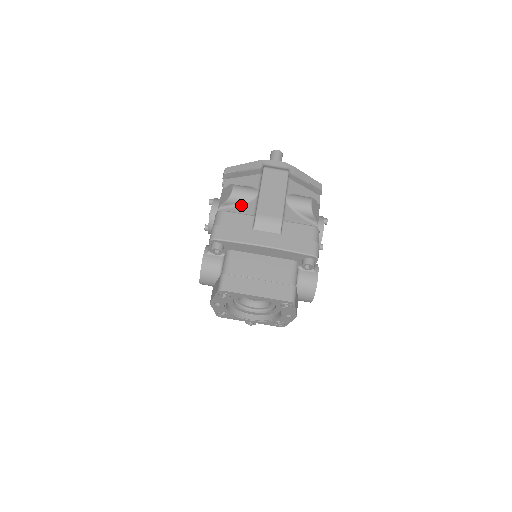
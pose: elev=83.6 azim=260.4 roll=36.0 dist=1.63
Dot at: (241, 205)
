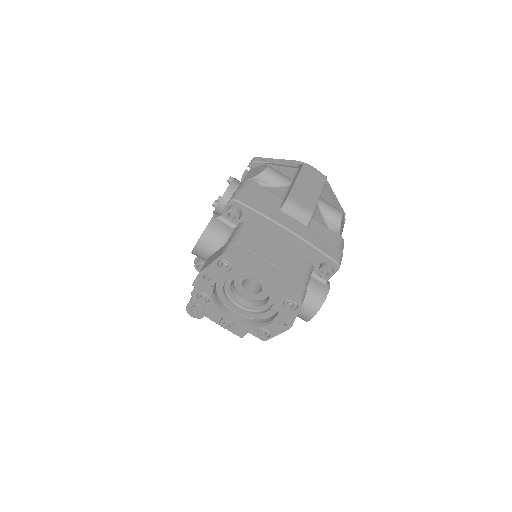
Dot at: (270, 187)
